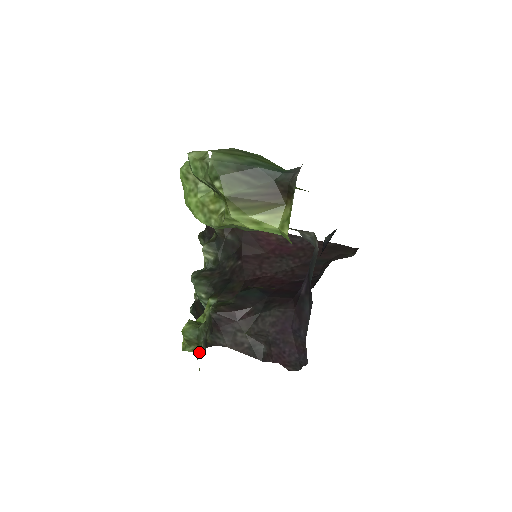
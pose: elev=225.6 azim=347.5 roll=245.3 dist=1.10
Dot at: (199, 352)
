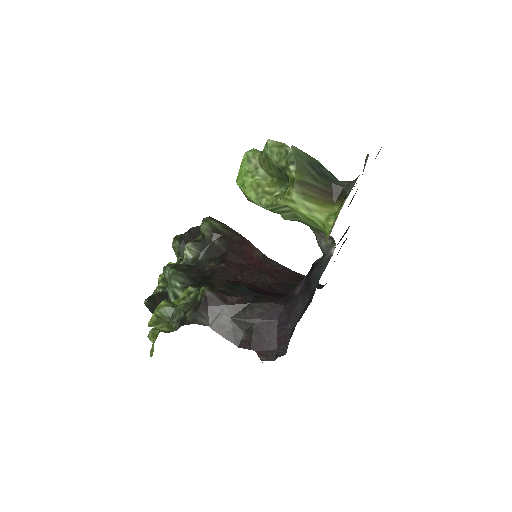
Dot at: (169, 330)
